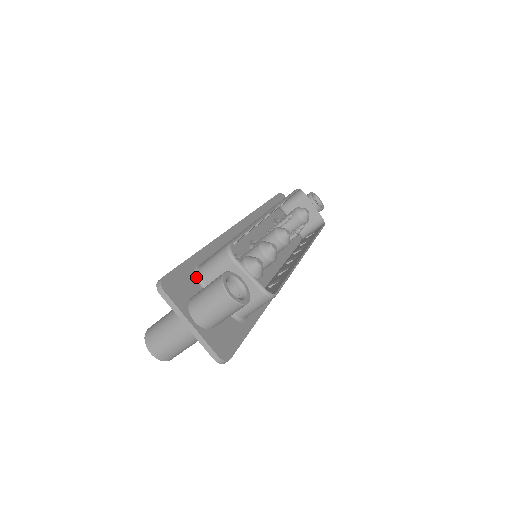
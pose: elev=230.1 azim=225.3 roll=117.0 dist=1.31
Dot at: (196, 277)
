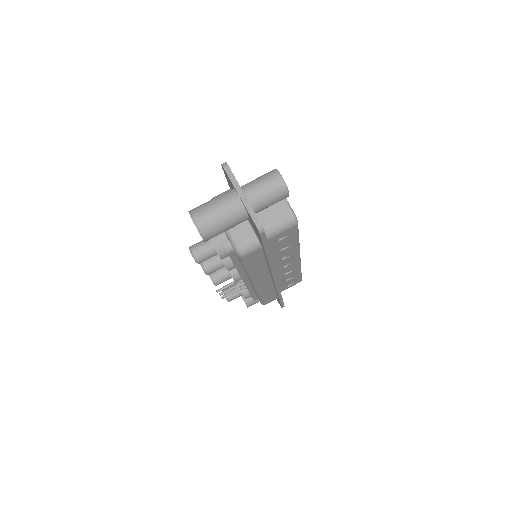
Dot at: occluded
